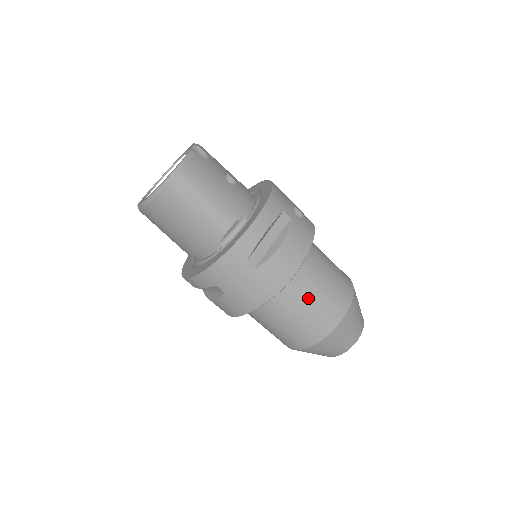
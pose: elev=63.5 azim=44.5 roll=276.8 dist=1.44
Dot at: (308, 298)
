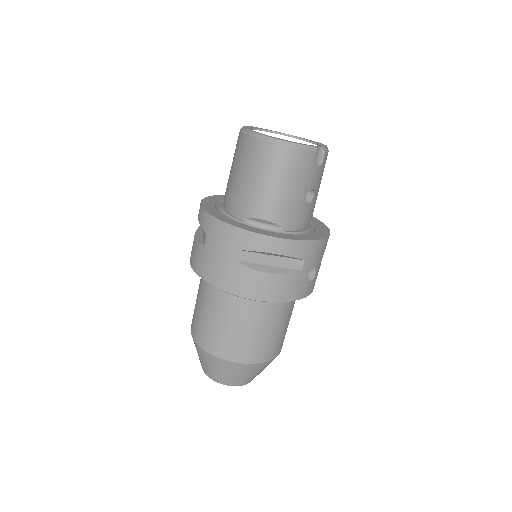
Dot at: (239, 322)
